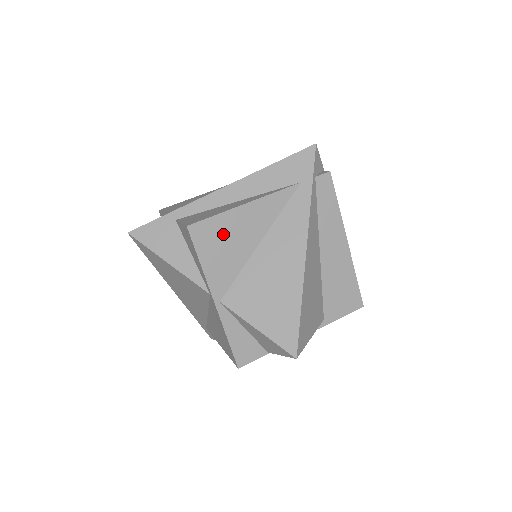
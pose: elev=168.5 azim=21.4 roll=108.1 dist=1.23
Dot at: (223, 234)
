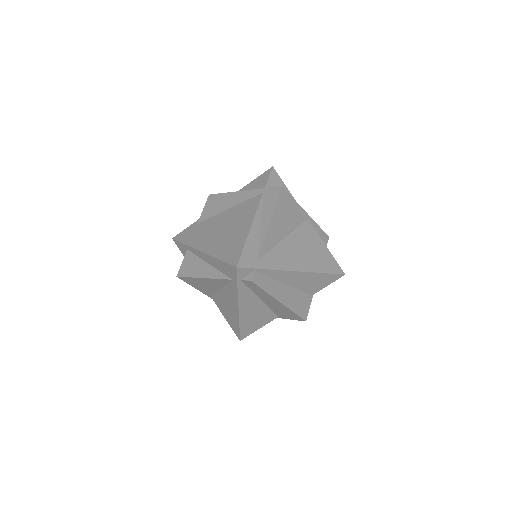
Dot at: (197, 282)
